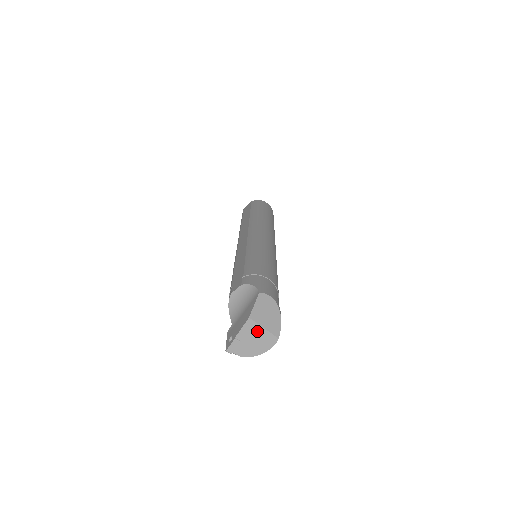
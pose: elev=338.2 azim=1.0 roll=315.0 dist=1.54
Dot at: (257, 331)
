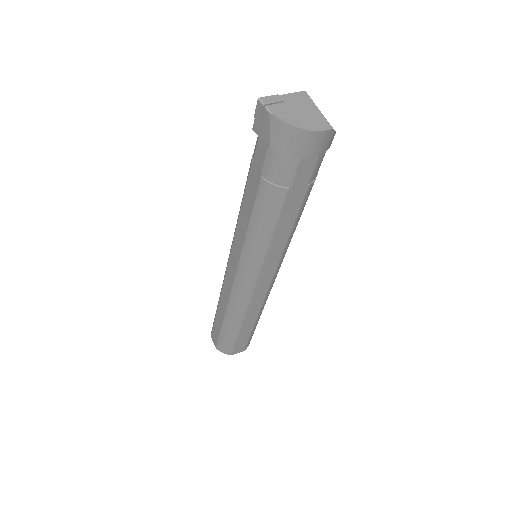
Dot at: (309, 106)
